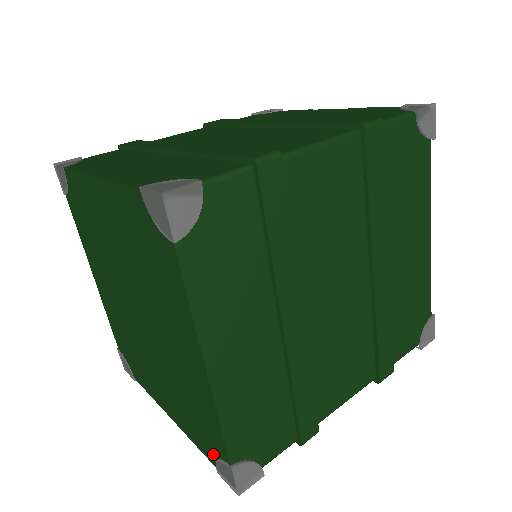
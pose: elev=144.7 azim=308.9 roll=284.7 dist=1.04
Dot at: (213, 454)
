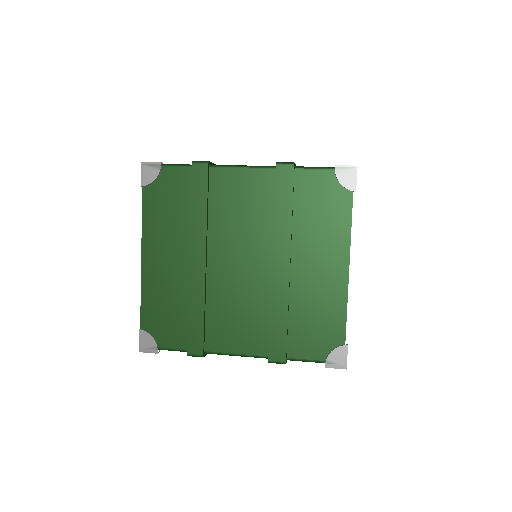
Dot at: occluded
